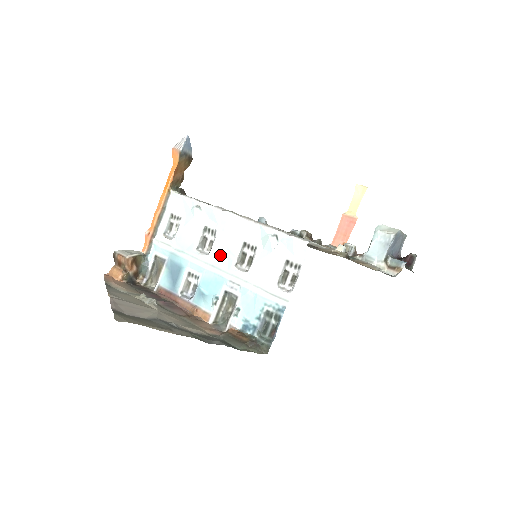
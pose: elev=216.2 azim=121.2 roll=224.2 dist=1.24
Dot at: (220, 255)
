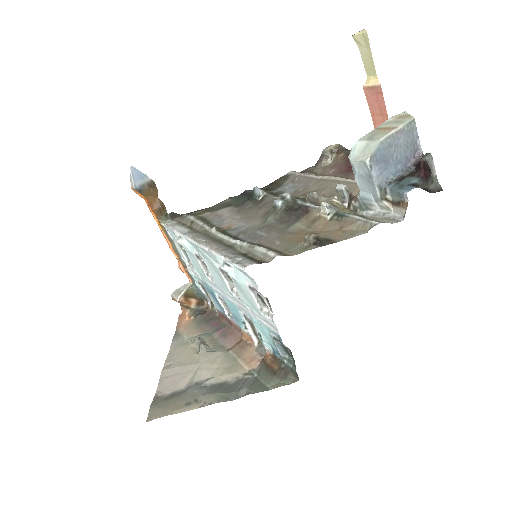
Dot at: (219, 281)
